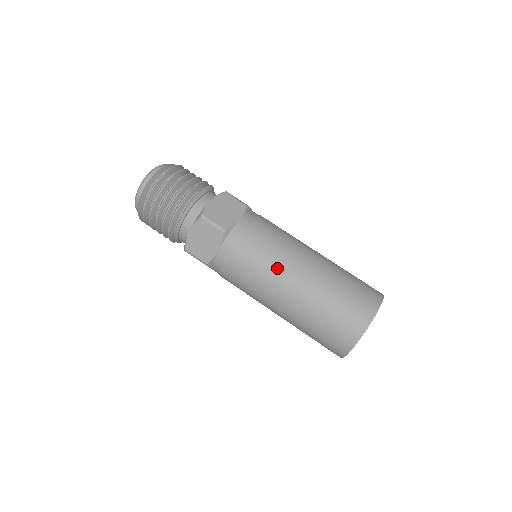
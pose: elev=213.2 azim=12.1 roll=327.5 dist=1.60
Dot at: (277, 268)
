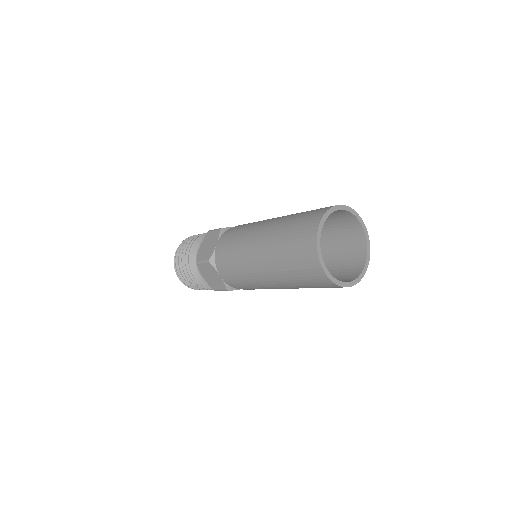
Dot at: (246, 258)
